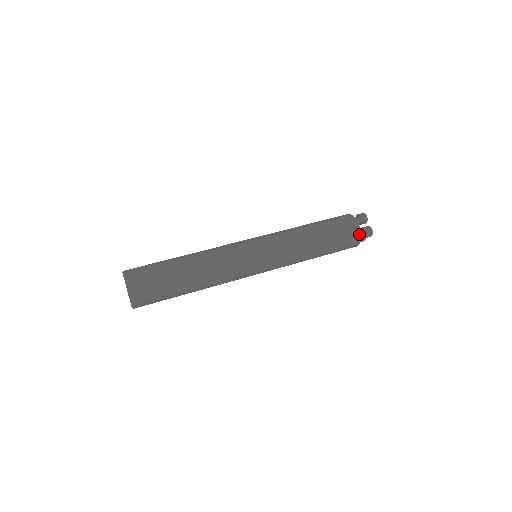
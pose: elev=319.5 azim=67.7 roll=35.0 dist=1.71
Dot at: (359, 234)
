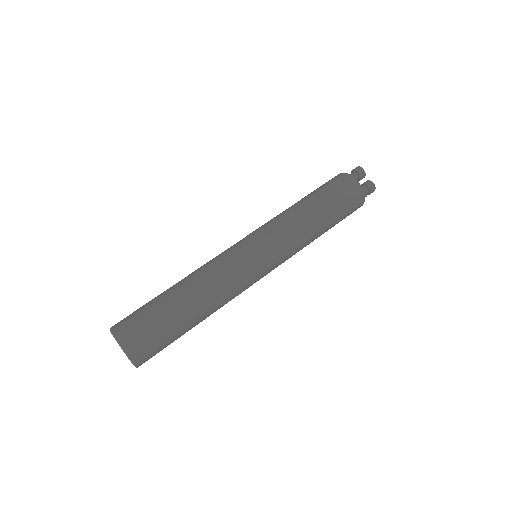
Dot at: (362, 194)
